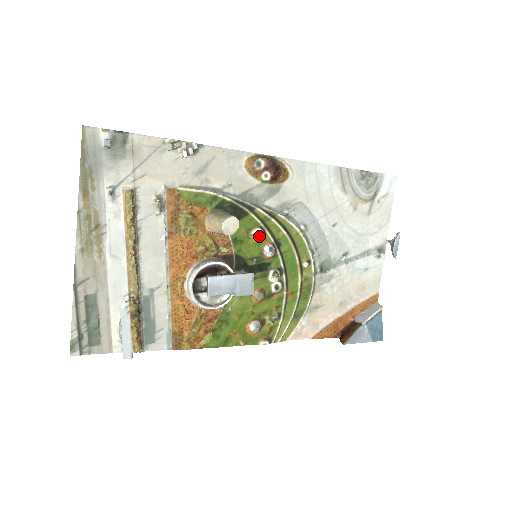
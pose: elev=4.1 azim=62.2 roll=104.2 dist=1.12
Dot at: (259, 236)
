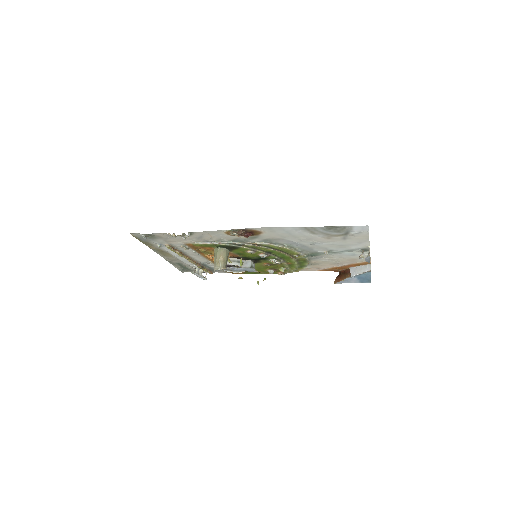
Dot at: (252, 253)
